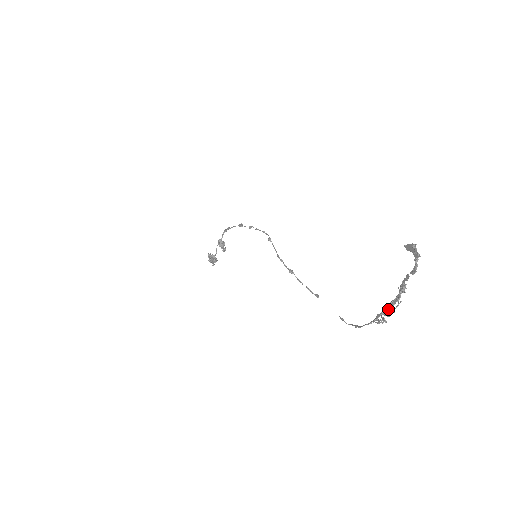
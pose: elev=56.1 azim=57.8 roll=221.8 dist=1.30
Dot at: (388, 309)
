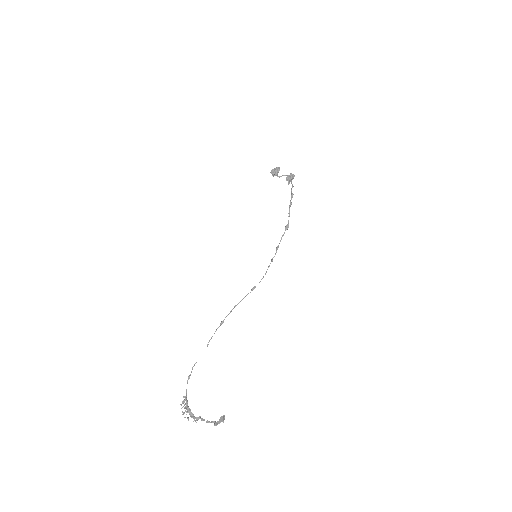
Dot at: (187, 410)
